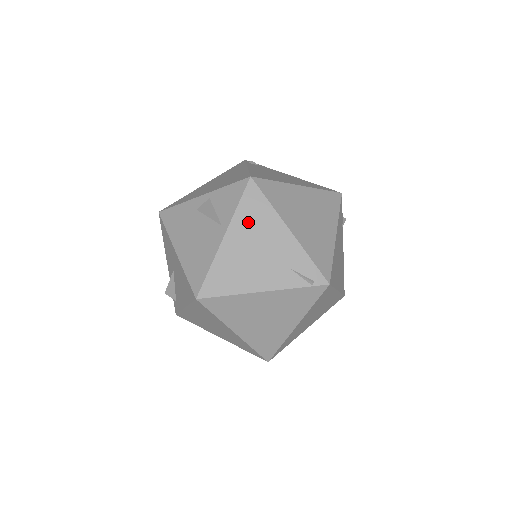
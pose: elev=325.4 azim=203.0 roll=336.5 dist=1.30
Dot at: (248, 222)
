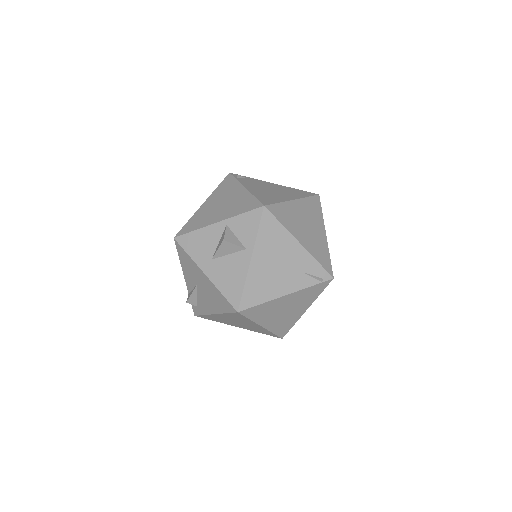
Dot at: (268, 243)
